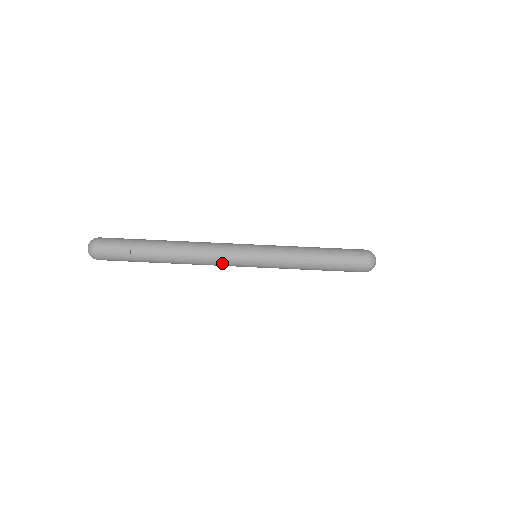
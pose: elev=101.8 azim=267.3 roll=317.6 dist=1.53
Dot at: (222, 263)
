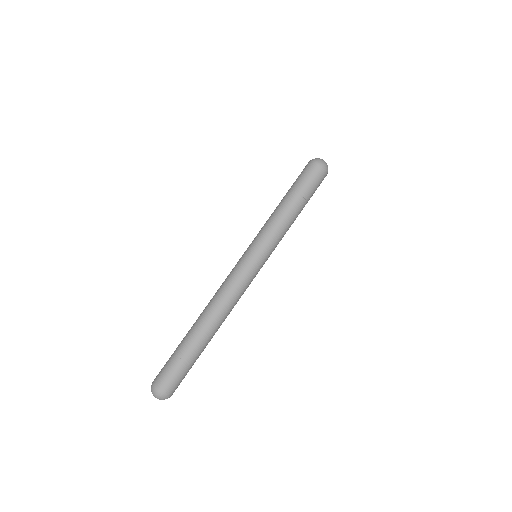
Dot at: (243, 287)
